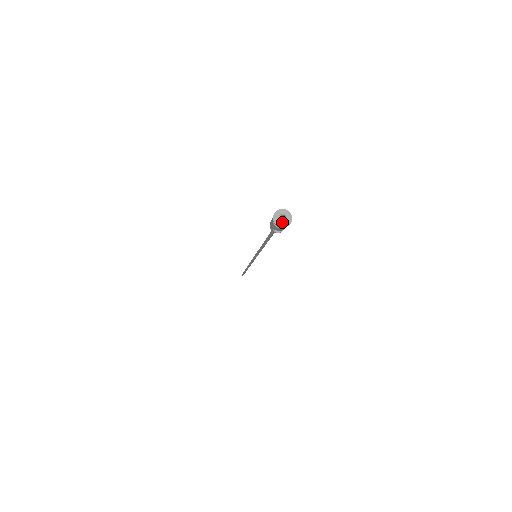
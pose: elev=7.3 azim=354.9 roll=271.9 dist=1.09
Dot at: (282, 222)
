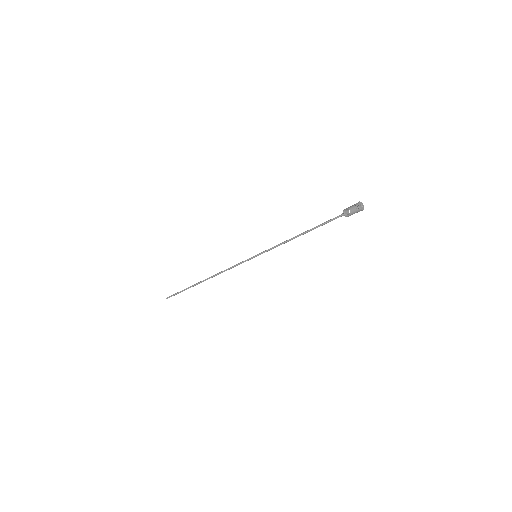
Dot at: (361, 206)
